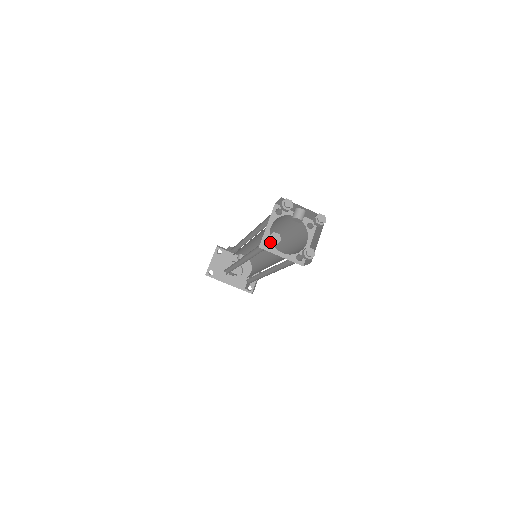
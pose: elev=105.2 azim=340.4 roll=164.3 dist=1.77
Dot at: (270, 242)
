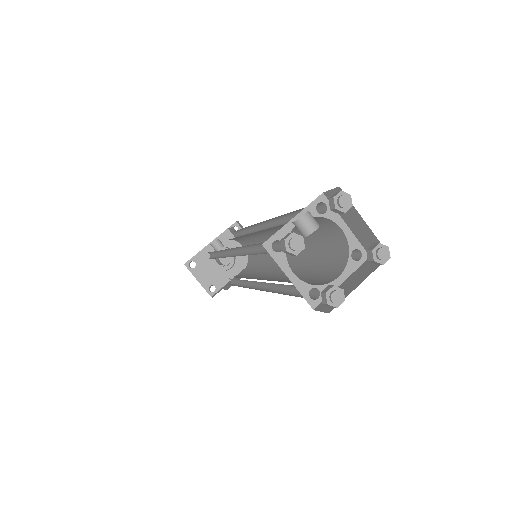
Dot at: occluded
